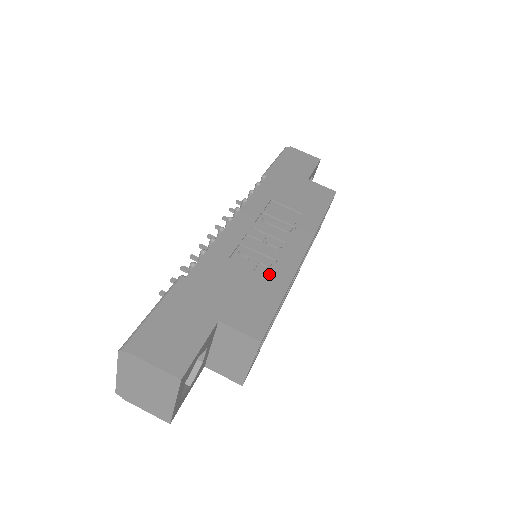
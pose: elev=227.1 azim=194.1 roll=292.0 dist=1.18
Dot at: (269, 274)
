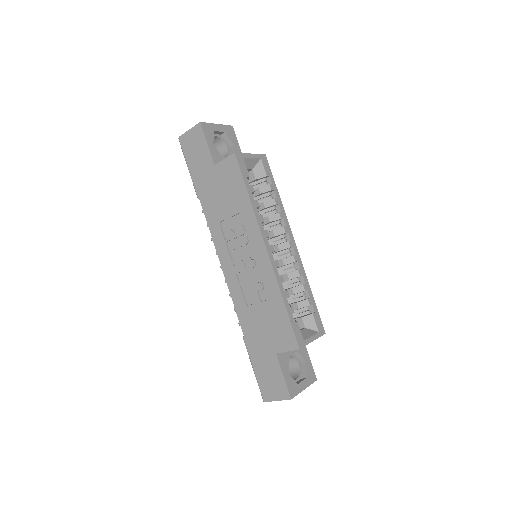
Dot at: (267, 296)
